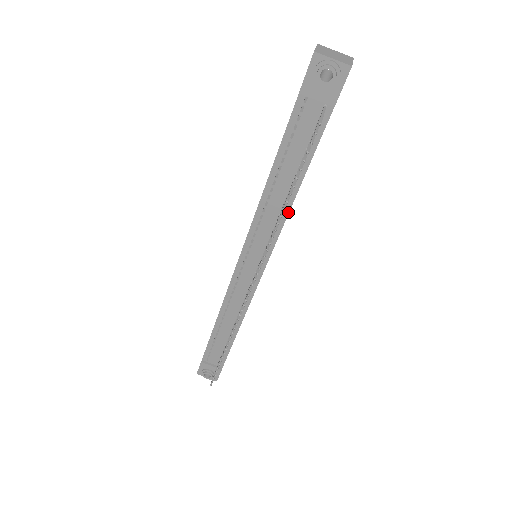
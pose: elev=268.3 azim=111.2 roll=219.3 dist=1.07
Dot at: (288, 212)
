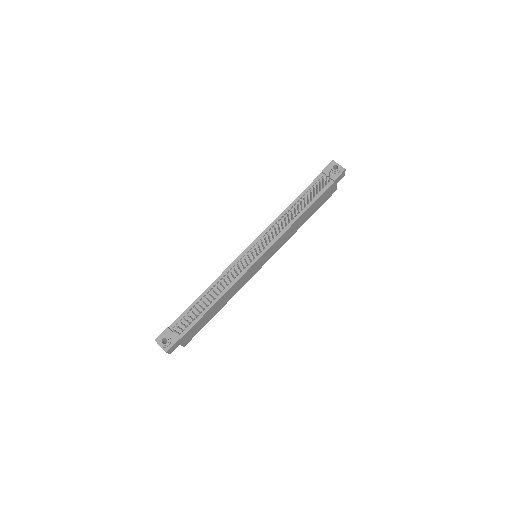
Dot at: (292, 224)
